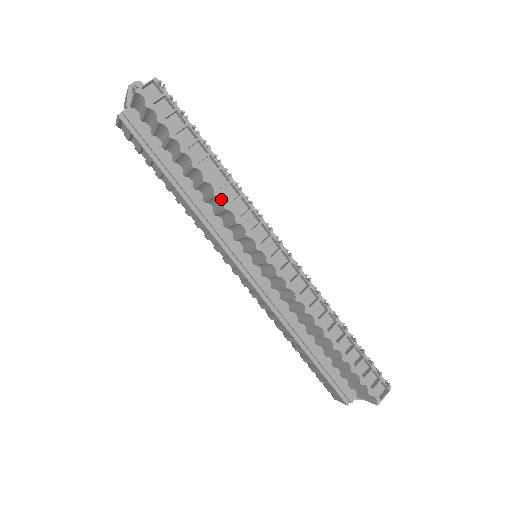
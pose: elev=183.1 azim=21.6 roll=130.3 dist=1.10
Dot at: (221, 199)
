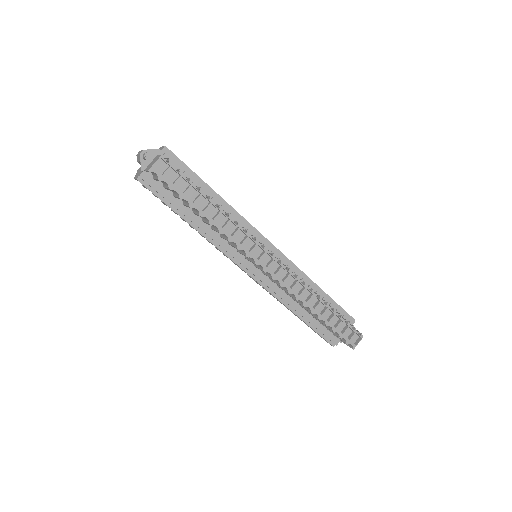
Dot at: (225, 234)
